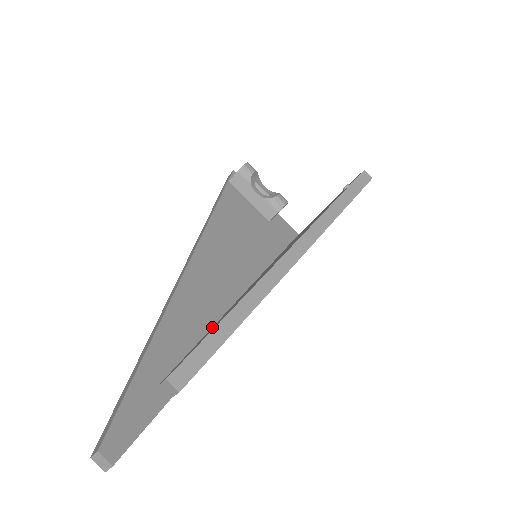
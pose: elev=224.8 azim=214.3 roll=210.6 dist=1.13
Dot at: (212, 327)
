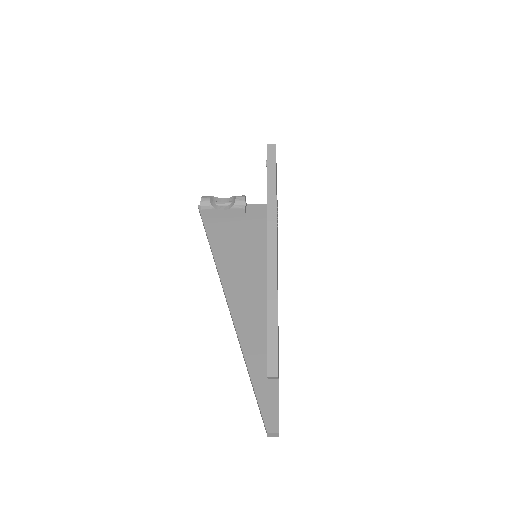
Dot at: occluded
